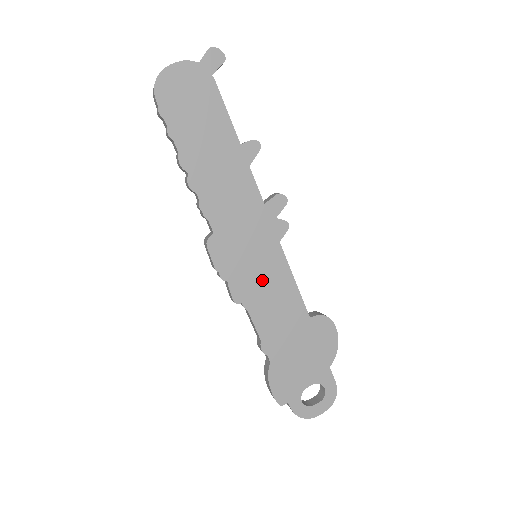
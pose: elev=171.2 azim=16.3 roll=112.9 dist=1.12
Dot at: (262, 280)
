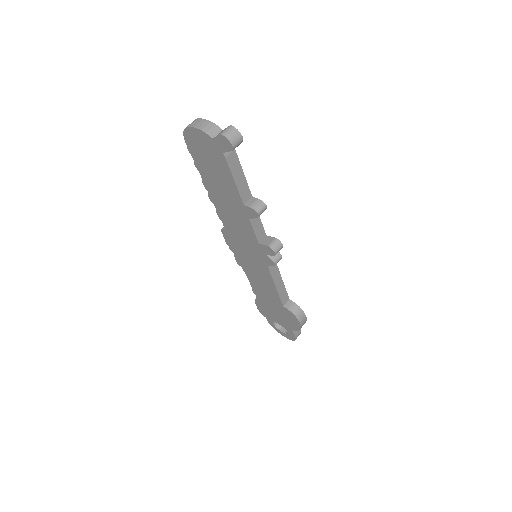
Dot at: (254, 270)
